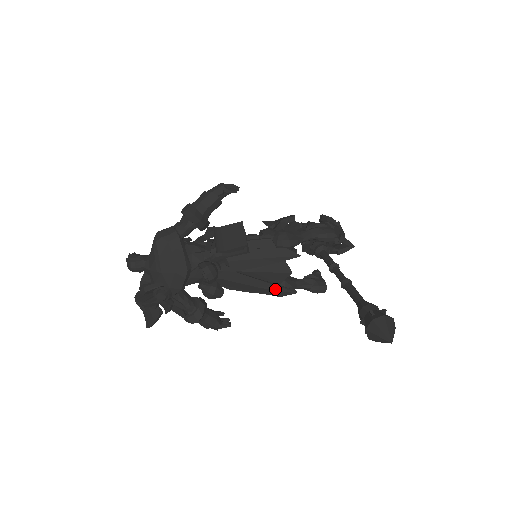
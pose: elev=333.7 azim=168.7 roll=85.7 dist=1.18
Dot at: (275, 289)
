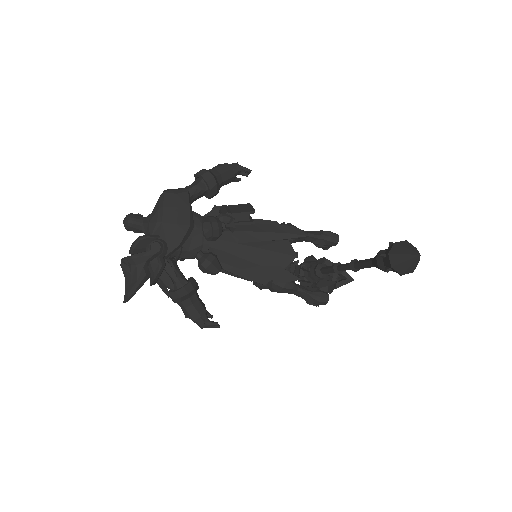
Dot at: (278, 270)
